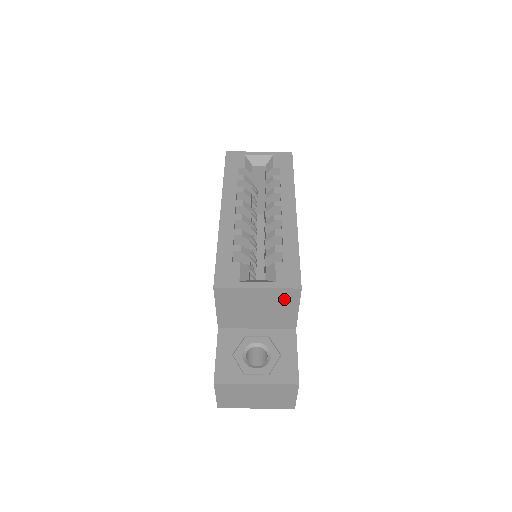
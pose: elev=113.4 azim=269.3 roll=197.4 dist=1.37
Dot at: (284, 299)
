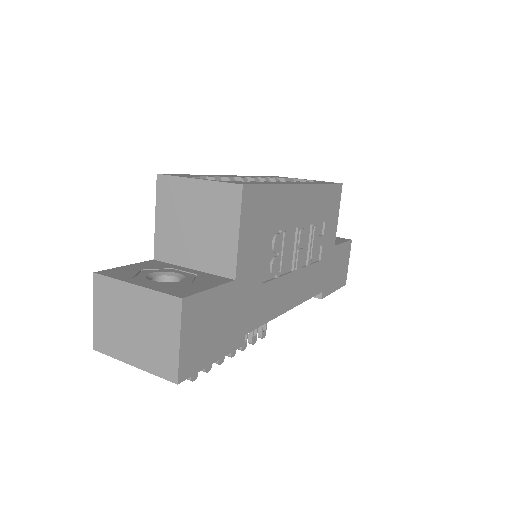
Dot at: (224, 206)
